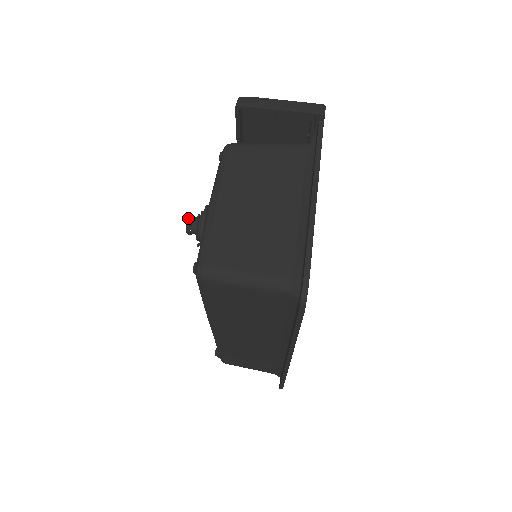
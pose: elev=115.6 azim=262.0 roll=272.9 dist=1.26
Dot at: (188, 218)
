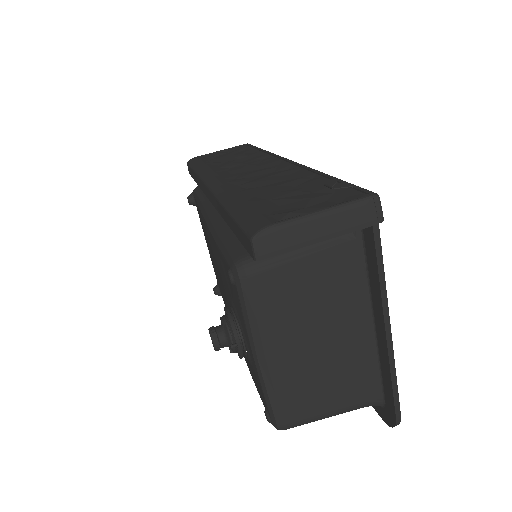
Dot at: (214, 343)
